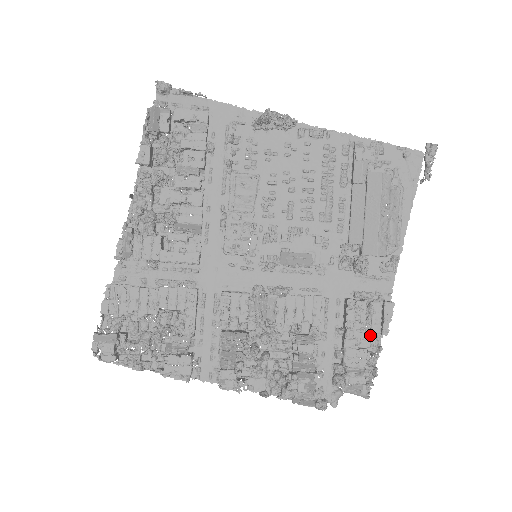
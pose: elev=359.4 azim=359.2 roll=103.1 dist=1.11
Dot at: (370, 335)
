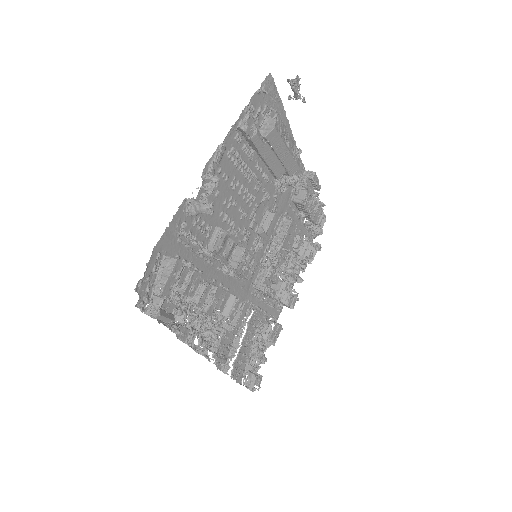
Dot at: occluded
